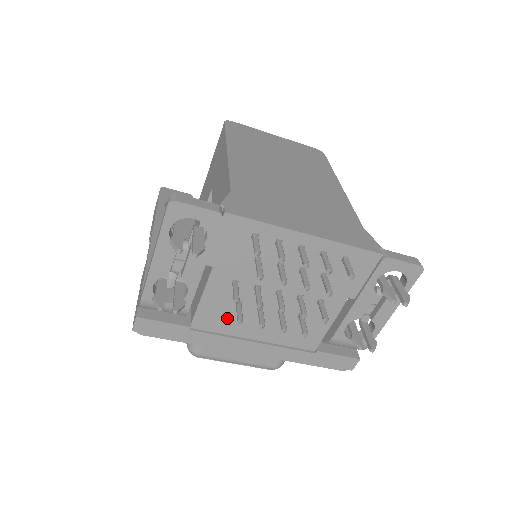
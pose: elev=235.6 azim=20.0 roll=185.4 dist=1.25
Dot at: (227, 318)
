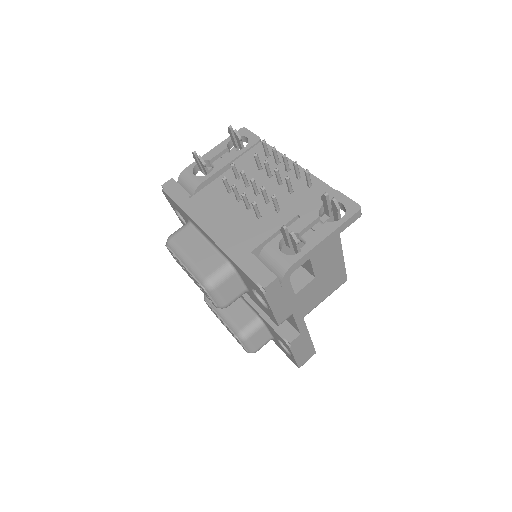
Dot at: (215, 200)
